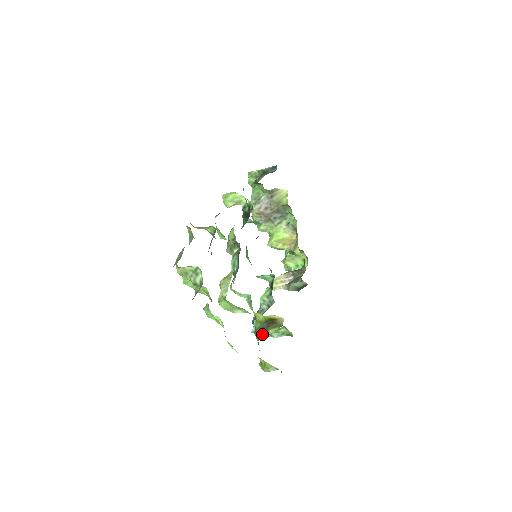
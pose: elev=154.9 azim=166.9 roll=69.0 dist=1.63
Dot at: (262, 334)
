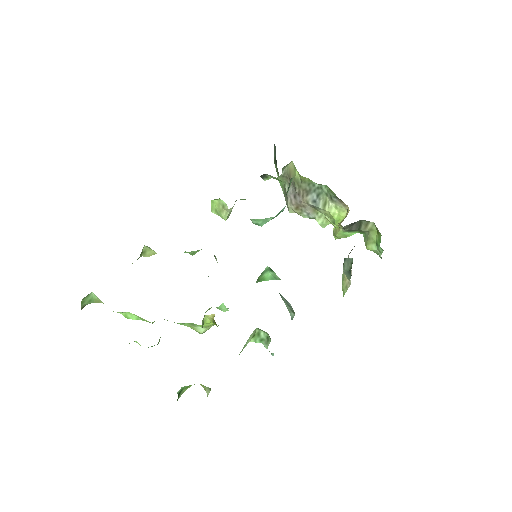
Dot at: occluded
